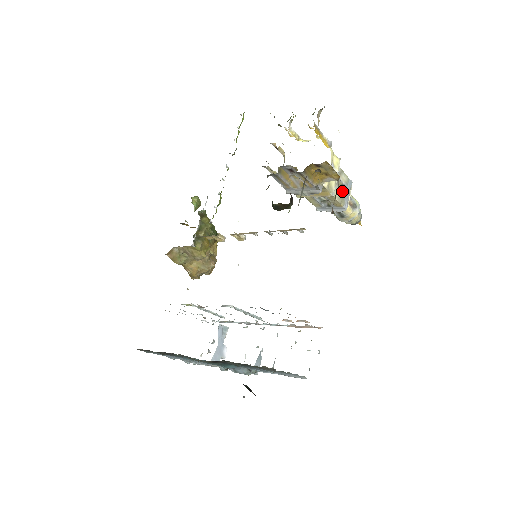
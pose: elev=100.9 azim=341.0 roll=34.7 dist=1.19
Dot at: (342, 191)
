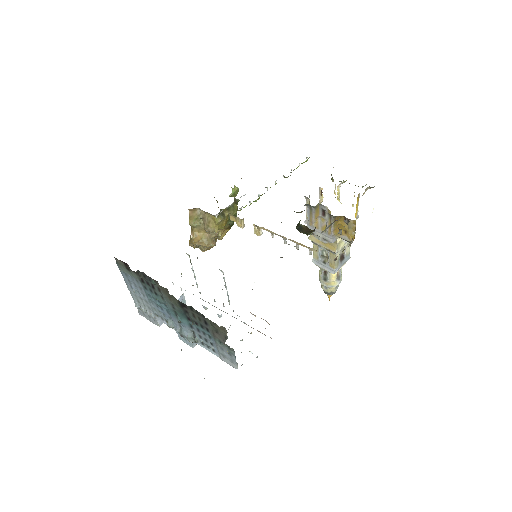
Dot at: (341, 258)
